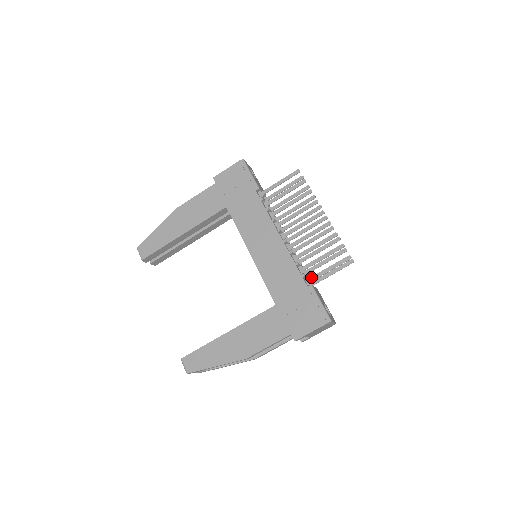
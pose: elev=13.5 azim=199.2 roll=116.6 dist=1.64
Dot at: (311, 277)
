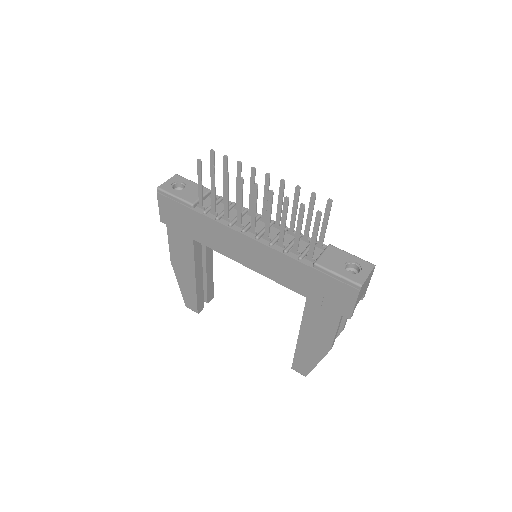
Dot at: (308, 254)
